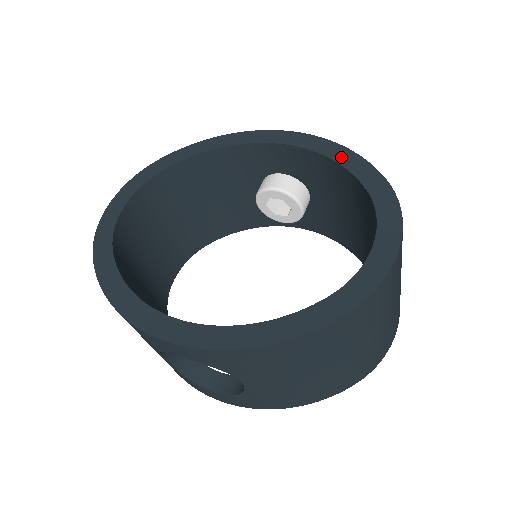
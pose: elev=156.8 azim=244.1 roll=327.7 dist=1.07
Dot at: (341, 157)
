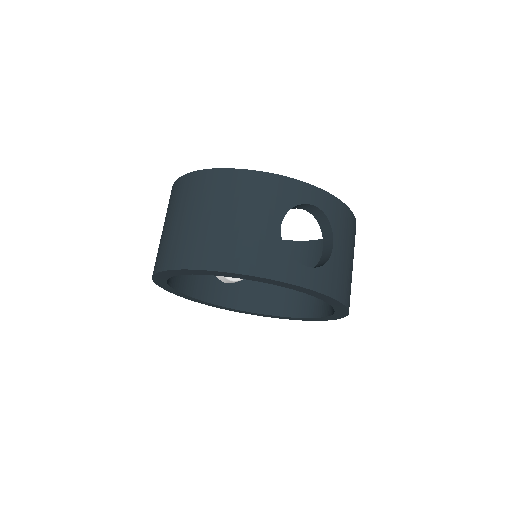
Dot at: occluded
